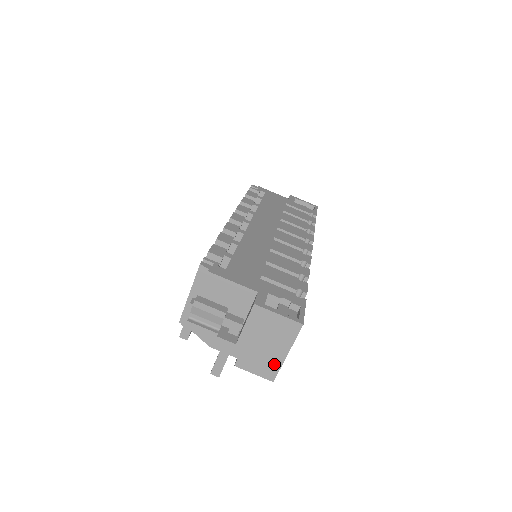
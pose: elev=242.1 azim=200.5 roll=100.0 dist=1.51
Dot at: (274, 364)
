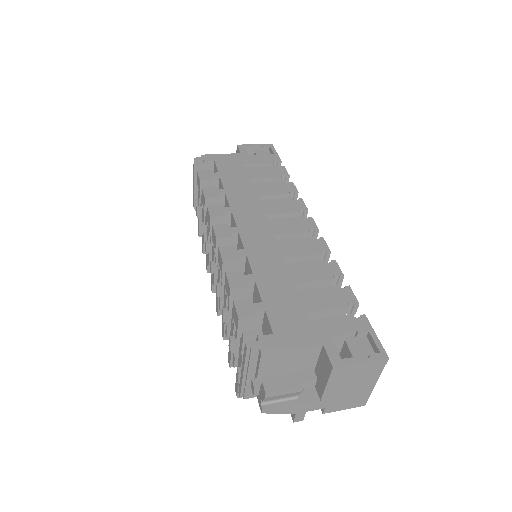
Dot at: (363, 395)
